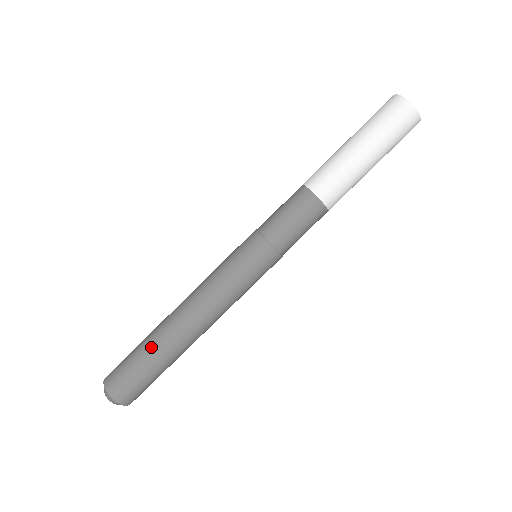
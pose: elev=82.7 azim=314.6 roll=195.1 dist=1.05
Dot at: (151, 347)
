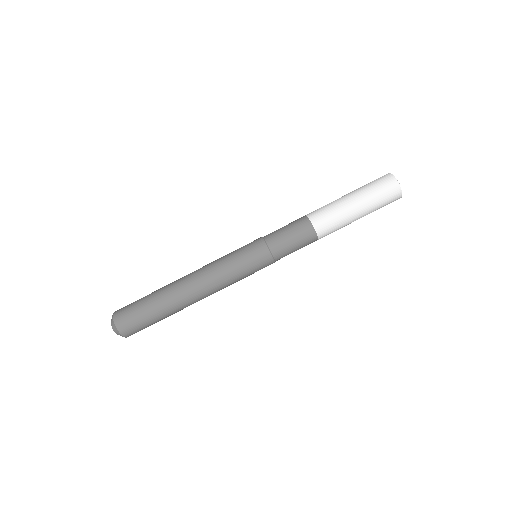
Dot at: (157, 290)
